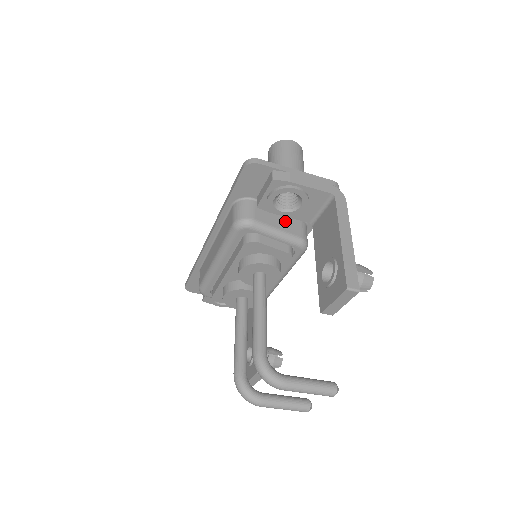
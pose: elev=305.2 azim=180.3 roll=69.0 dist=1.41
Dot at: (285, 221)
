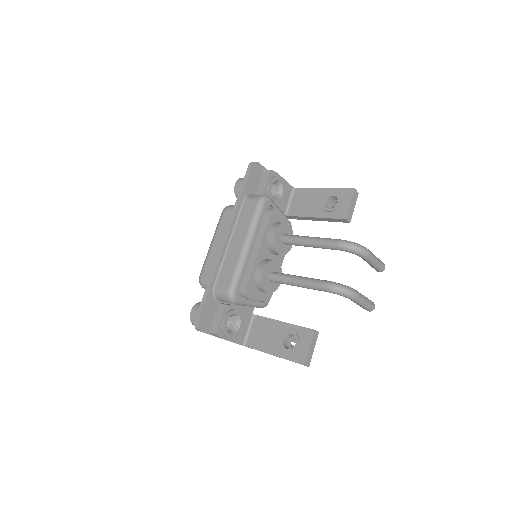
Dot at: occluded
